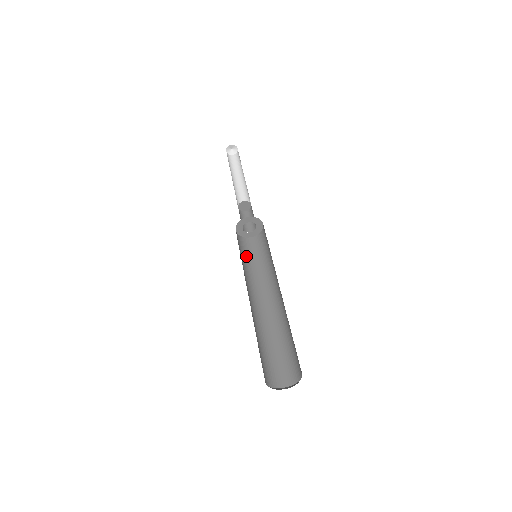
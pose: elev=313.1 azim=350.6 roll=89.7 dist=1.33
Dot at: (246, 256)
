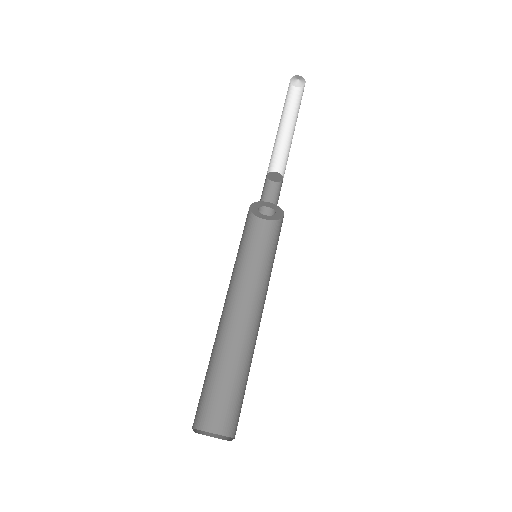
Dot at: (261, 250)
